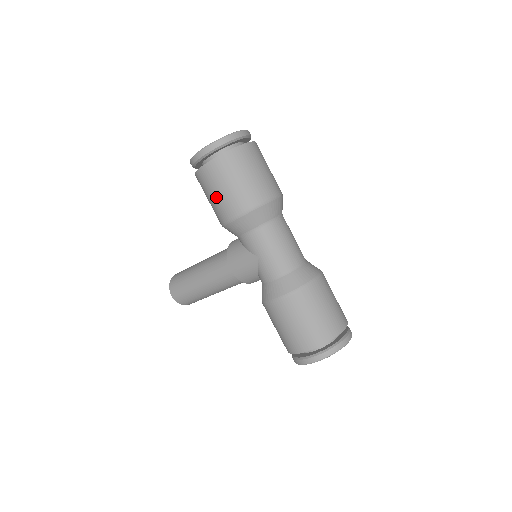
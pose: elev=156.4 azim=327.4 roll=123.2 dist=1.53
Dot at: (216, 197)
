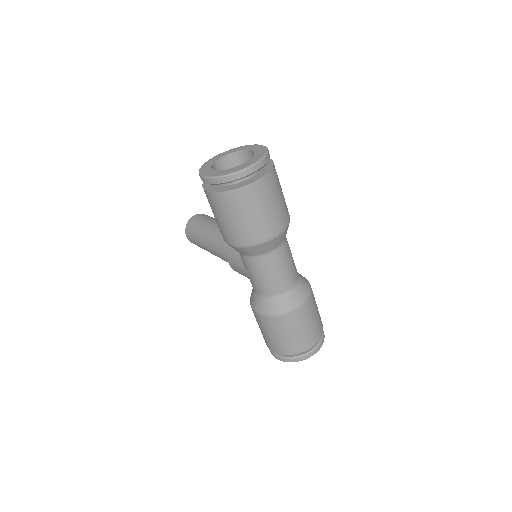
Dot at: (217, 220)
